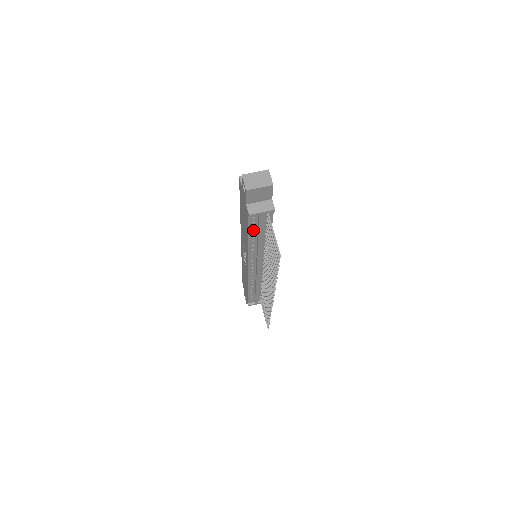
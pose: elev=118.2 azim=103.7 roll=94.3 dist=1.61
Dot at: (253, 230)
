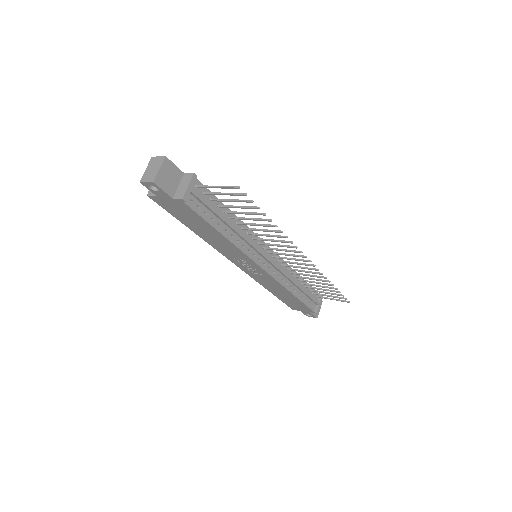
Dot at: (210, 217)
